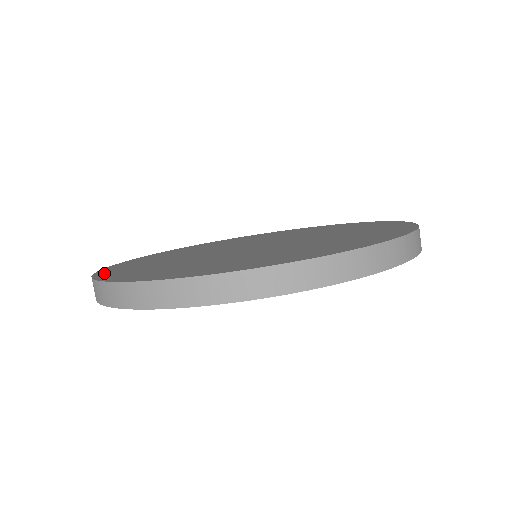
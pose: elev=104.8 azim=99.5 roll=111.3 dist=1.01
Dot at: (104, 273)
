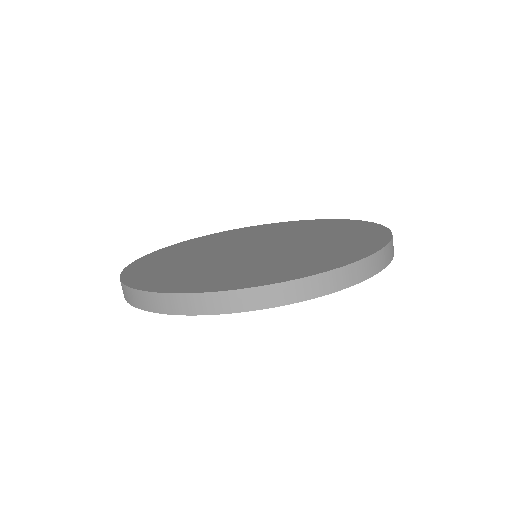
Dot at: (134, 281)
